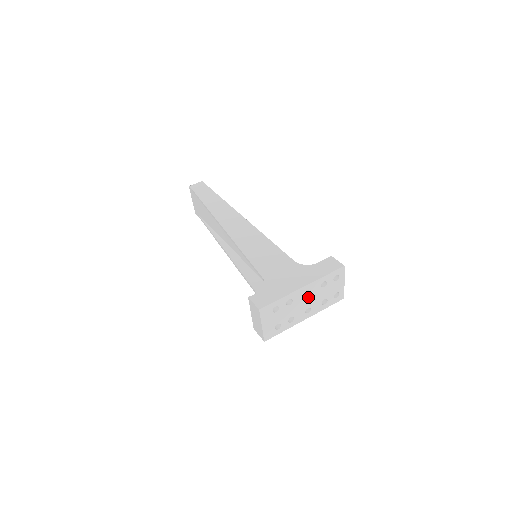
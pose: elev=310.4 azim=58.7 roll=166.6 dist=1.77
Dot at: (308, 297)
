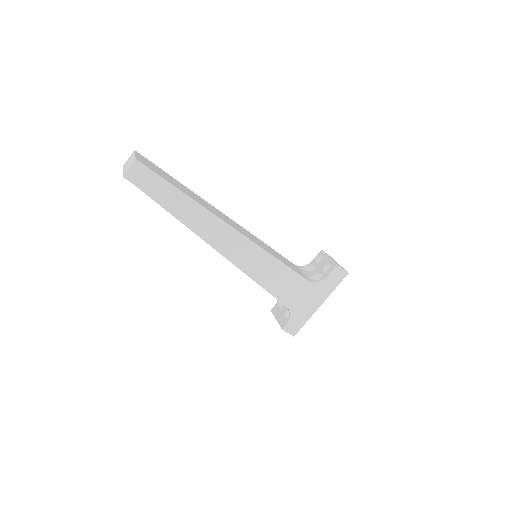
Dot at: occluded
